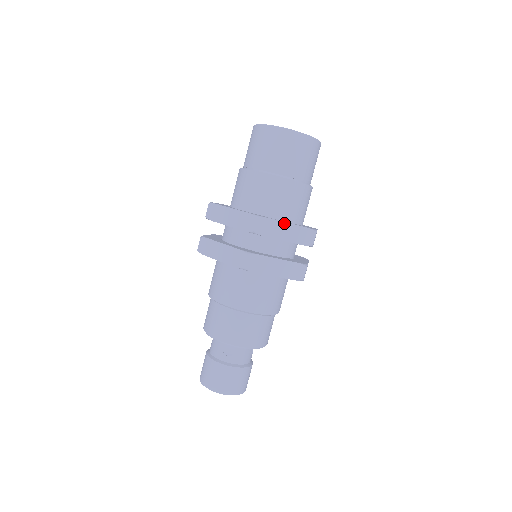
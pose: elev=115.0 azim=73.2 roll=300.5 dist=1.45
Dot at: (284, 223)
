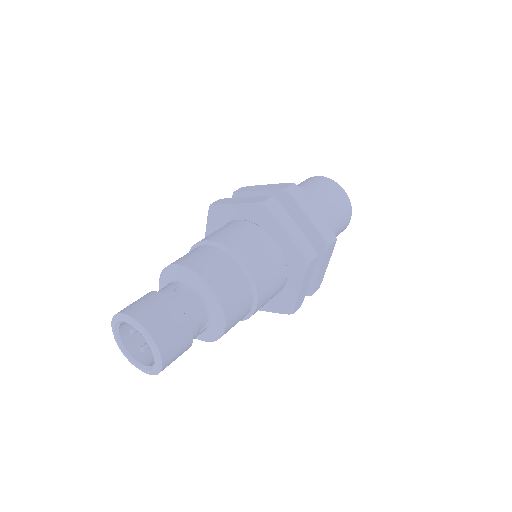
Dot at: (313, 207)
